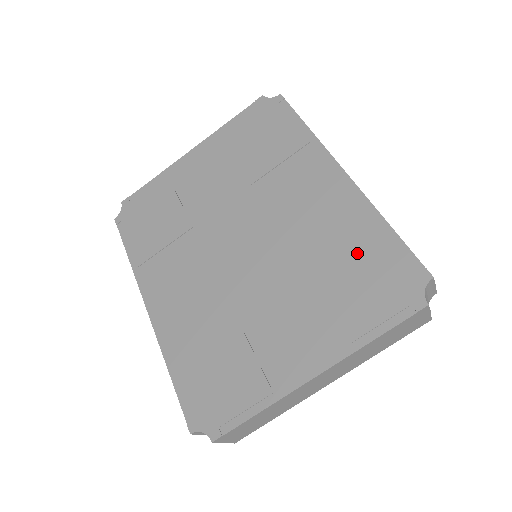
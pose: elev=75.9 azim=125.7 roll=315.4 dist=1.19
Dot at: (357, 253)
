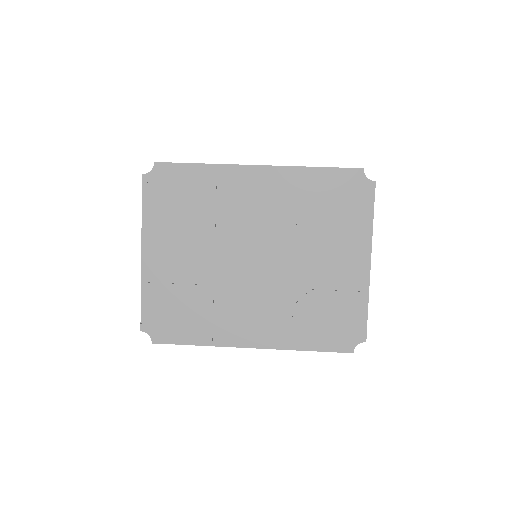
Dot at: (319, 196)
